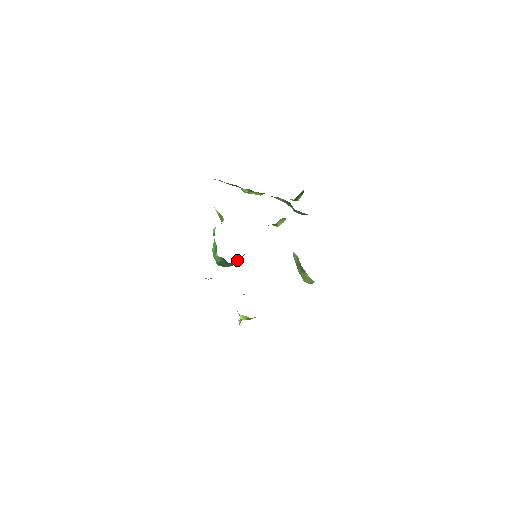
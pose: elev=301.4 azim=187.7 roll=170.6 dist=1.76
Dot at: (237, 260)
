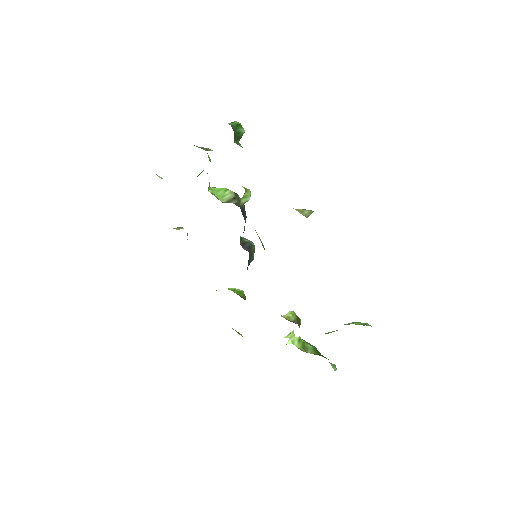
Dot at: (251, 255)
